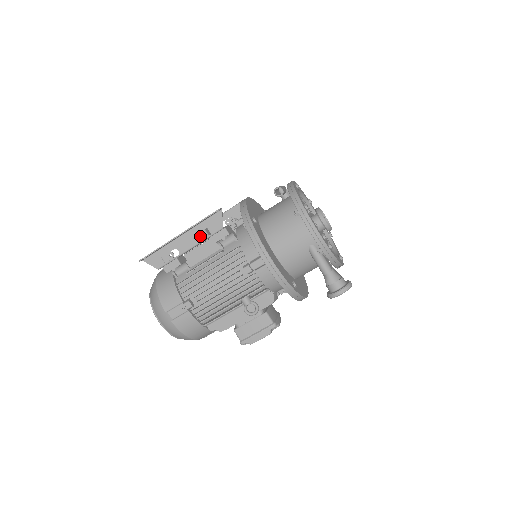
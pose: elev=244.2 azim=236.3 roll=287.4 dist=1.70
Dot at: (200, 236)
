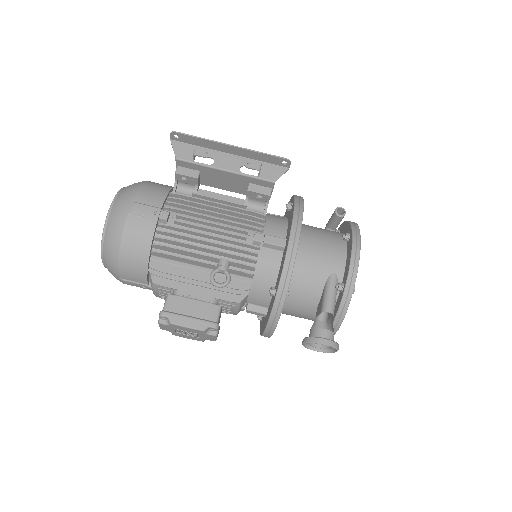
Dot at: (252, 164)
